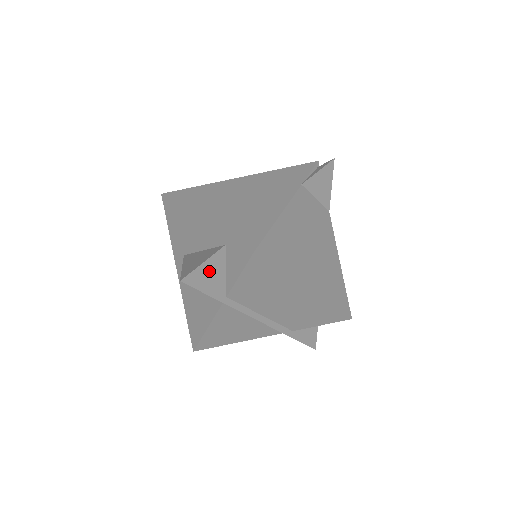
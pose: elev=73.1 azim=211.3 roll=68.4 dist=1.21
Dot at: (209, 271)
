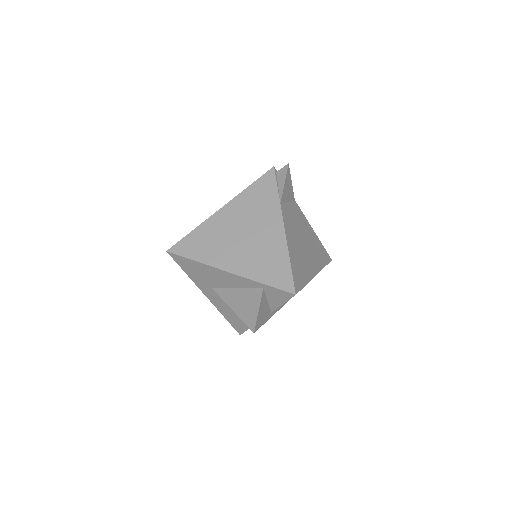
Dot at: (262, 311)
